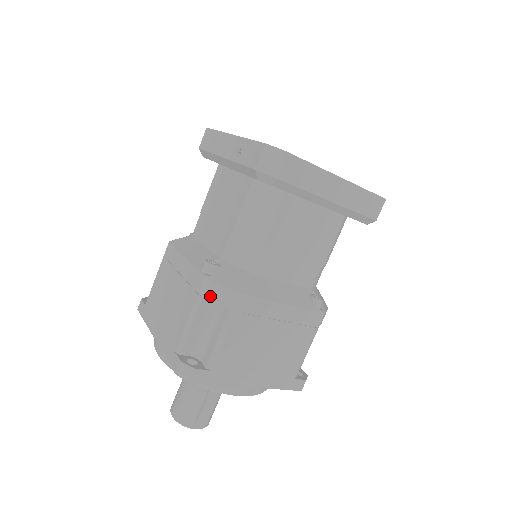
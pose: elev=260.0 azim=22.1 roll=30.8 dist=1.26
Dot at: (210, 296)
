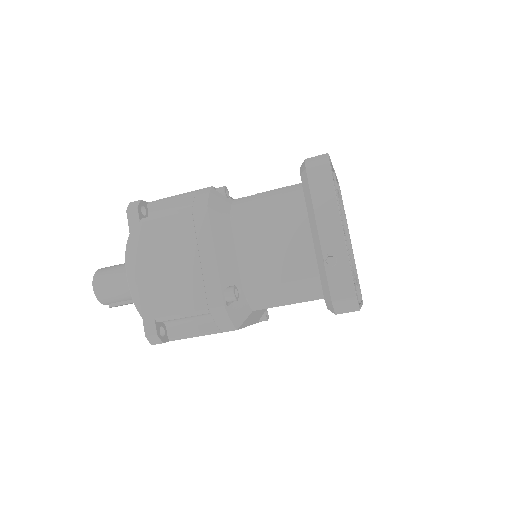
Dot at: (216, 317)
